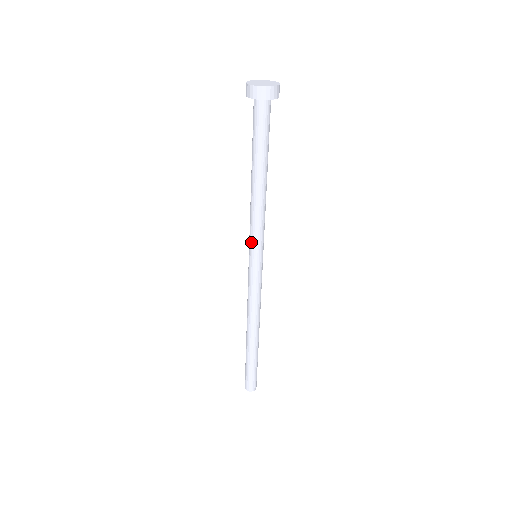
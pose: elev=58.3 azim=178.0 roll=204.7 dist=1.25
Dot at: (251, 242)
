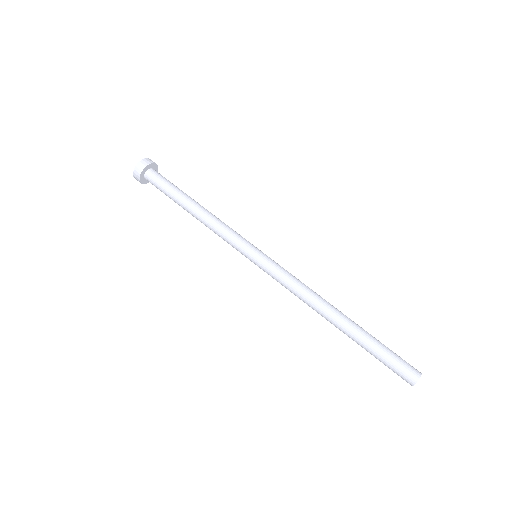
Dot at: (239, 245)
